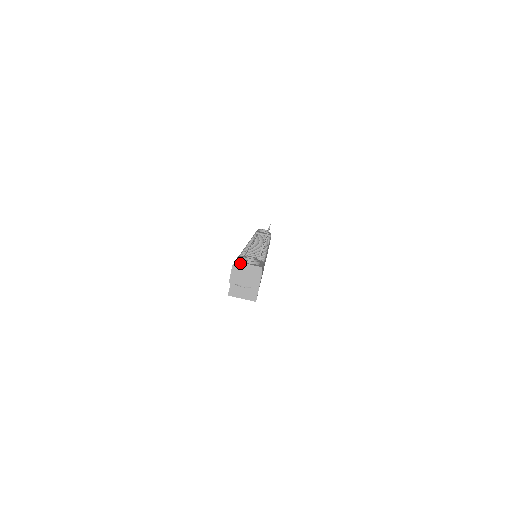
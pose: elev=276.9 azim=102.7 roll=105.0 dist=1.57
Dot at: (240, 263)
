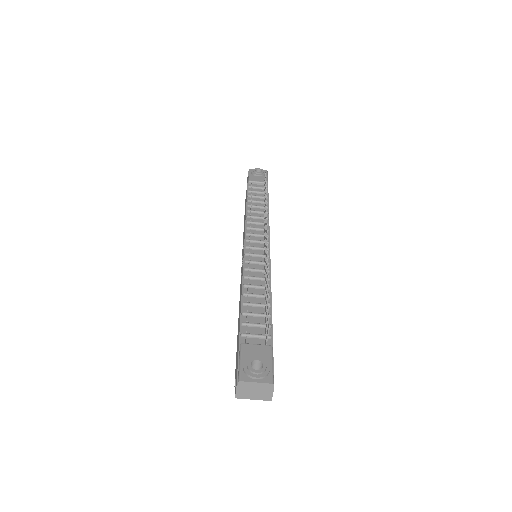
Dot at: (246, 382)
